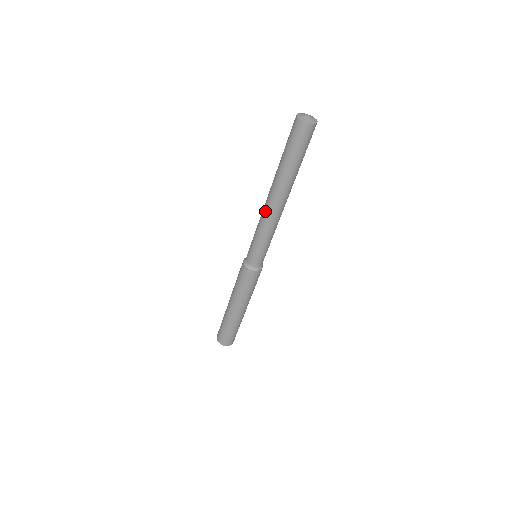
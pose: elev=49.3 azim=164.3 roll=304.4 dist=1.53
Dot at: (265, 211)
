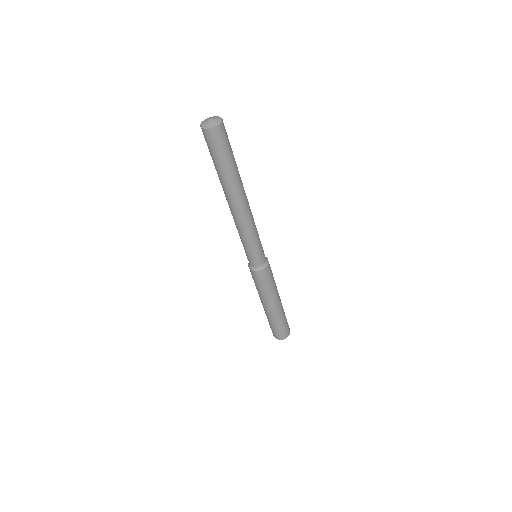
Dot at: (241, 219)
